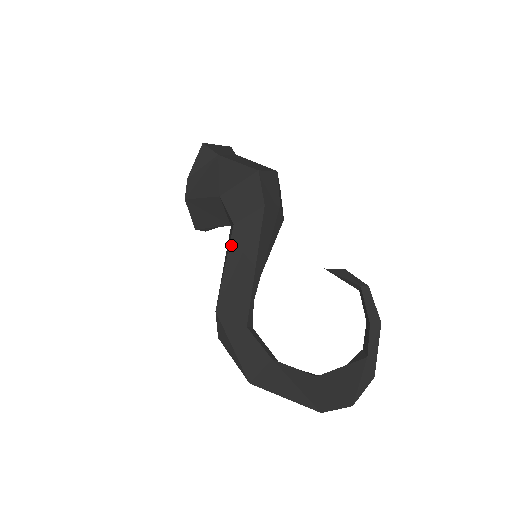
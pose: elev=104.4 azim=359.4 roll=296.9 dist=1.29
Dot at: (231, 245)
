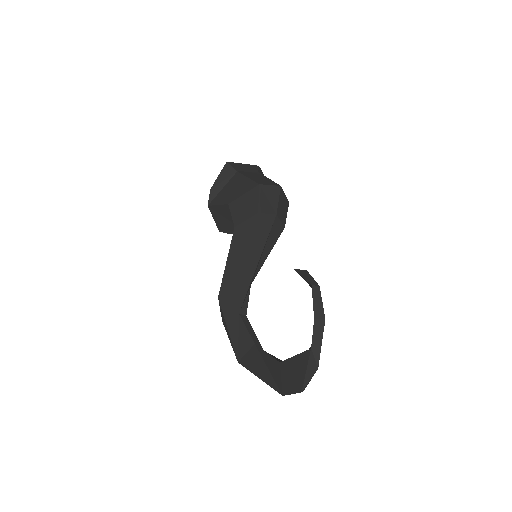
Dot at: (232, 244)
